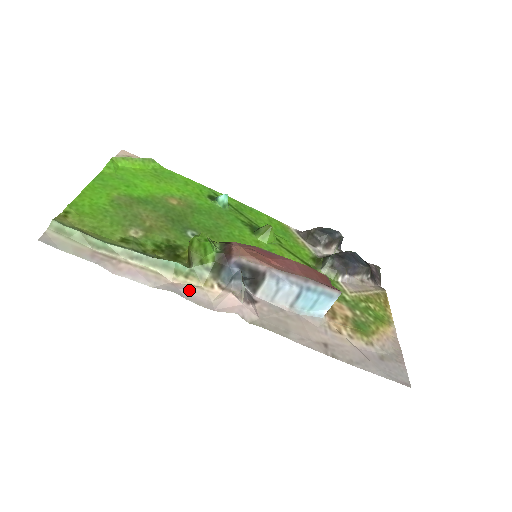
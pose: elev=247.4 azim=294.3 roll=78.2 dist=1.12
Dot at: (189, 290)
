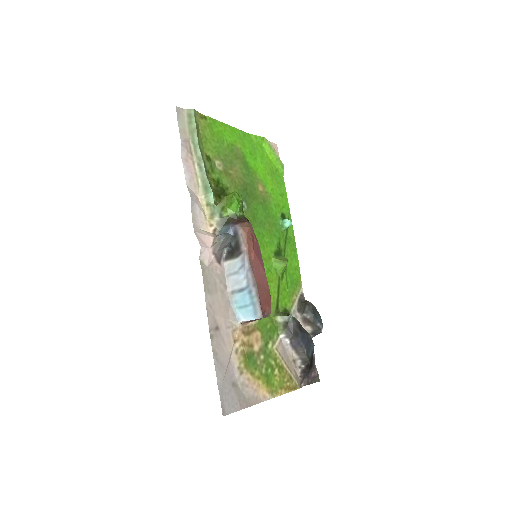
Dot at: (199, 210)
